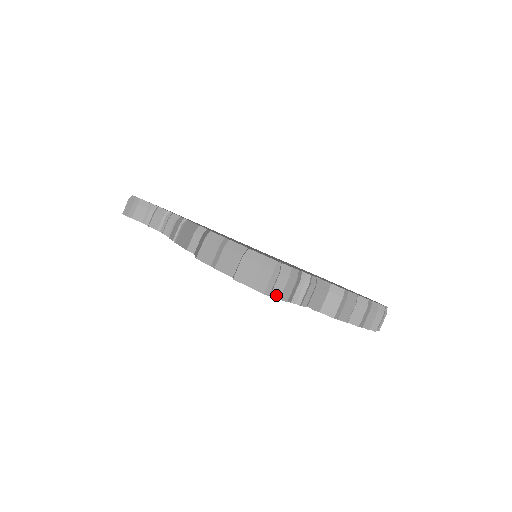
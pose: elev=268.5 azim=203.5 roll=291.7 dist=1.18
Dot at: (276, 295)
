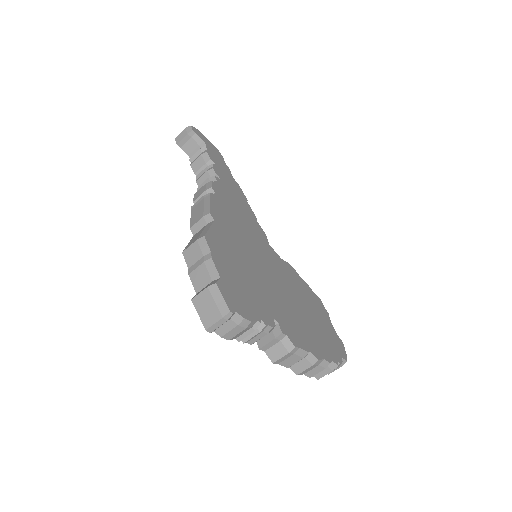
Dot at: (219, 333)
